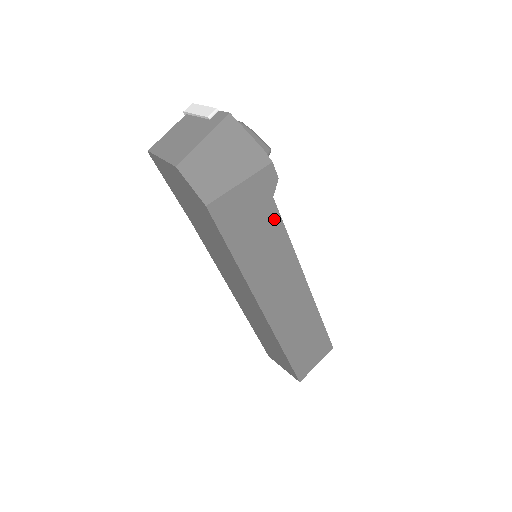
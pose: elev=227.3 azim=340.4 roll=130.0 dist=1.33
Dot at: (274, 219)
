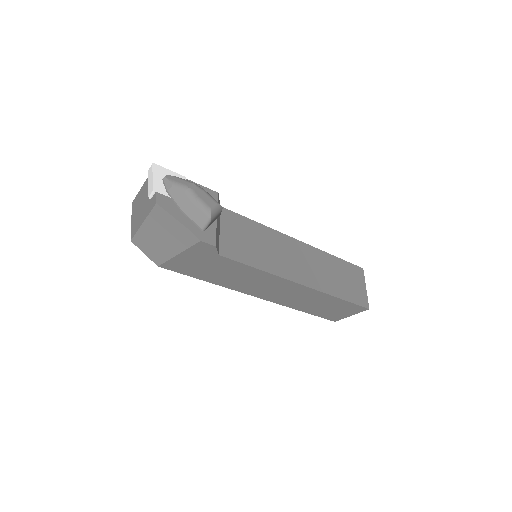
Dot at: (231, 263)
